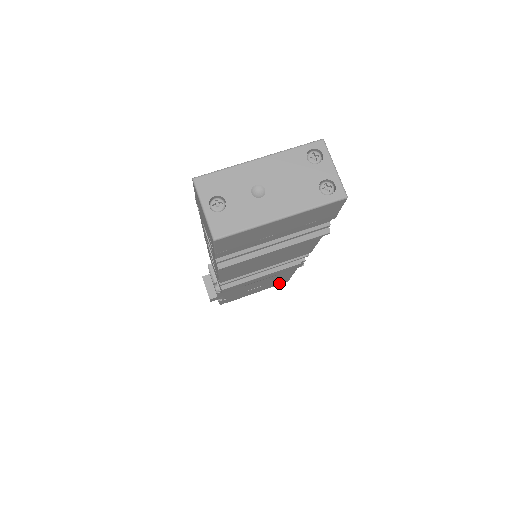
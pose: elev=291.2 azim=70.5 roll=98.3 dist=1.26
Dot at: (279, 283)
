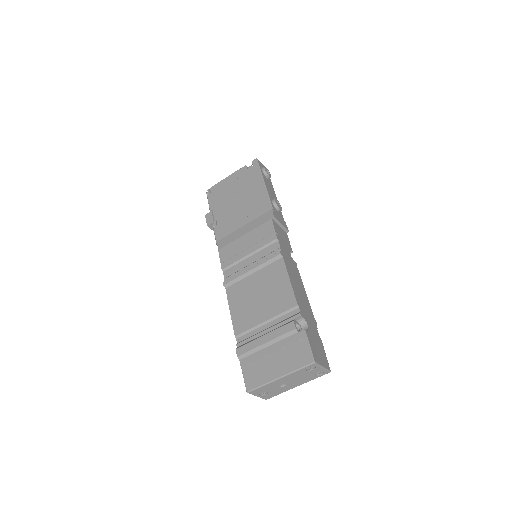
Dot at: occluded
